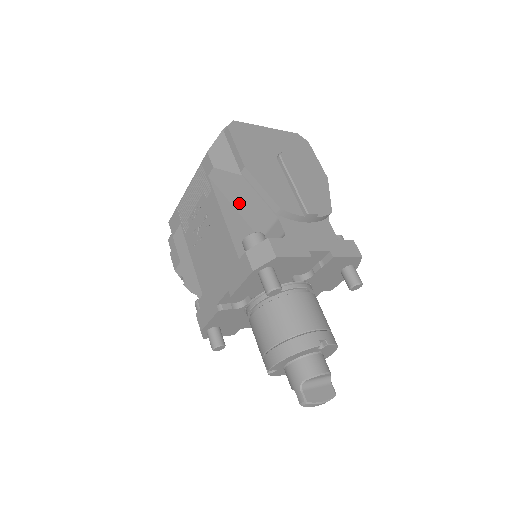
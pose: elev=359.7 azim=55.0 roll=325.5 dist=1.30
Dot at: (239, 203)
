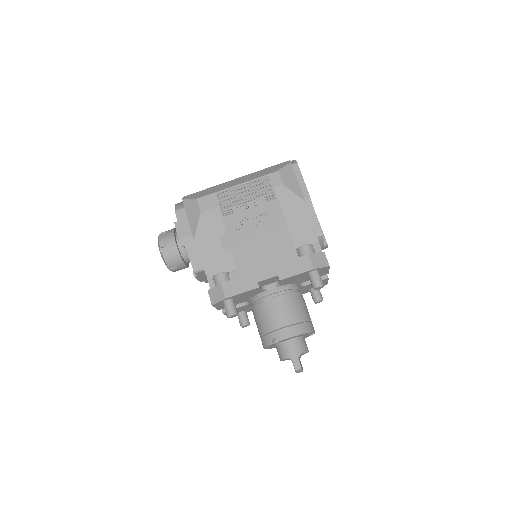
Dot at: (291, 218)
